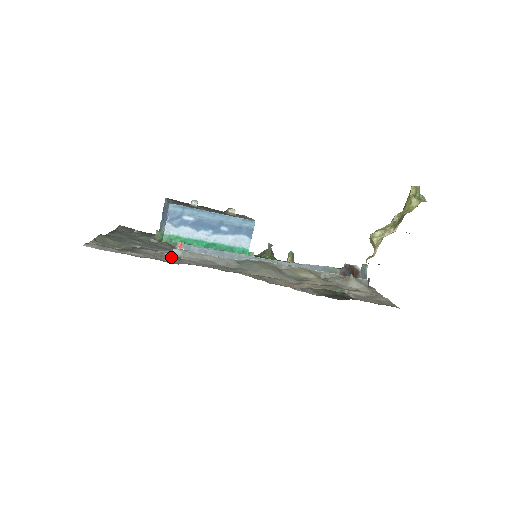
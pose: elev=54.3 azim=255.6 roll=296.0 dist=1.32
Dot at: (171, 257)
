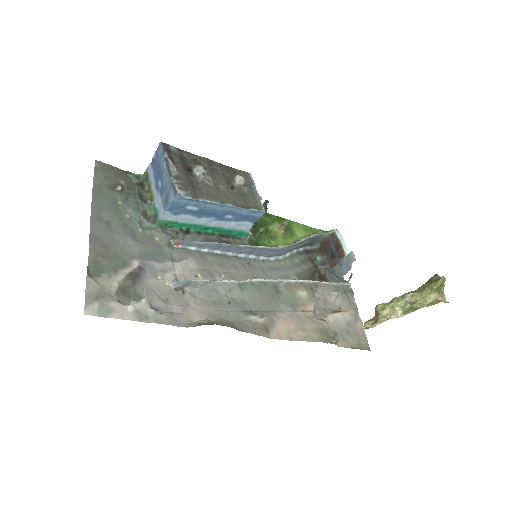
Dot at: (174, 290)
